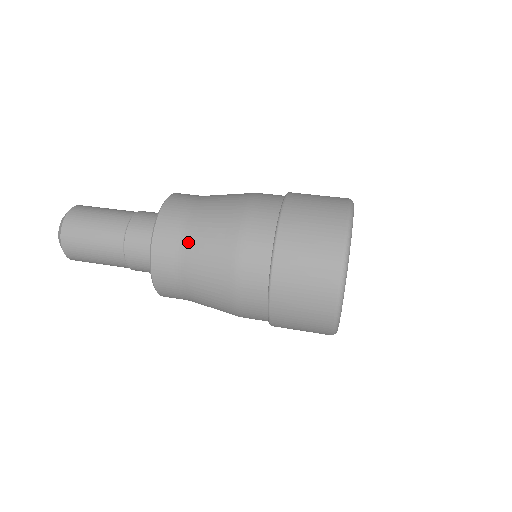
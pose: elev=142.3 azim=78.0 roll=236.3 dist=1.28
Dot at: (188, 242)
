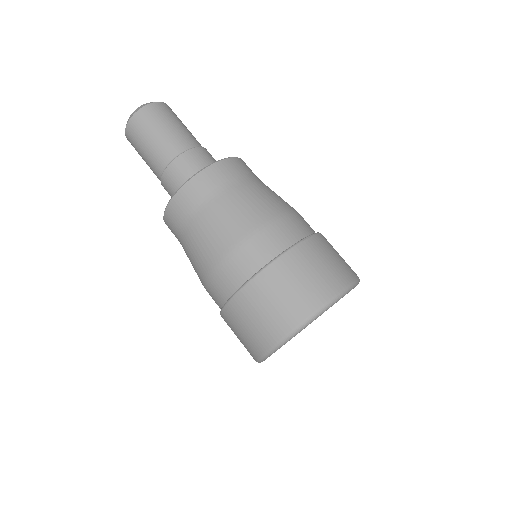
Dot at: (217, 201)
